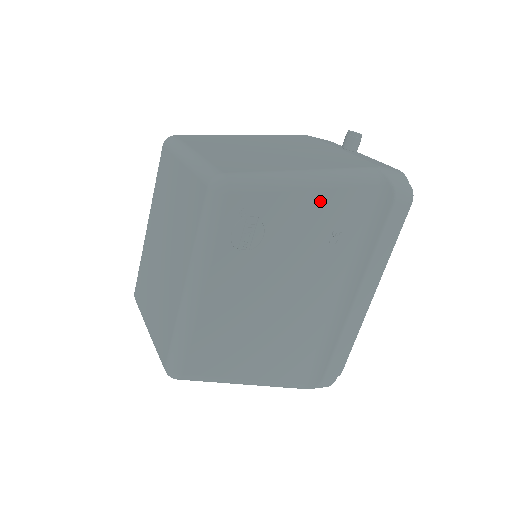
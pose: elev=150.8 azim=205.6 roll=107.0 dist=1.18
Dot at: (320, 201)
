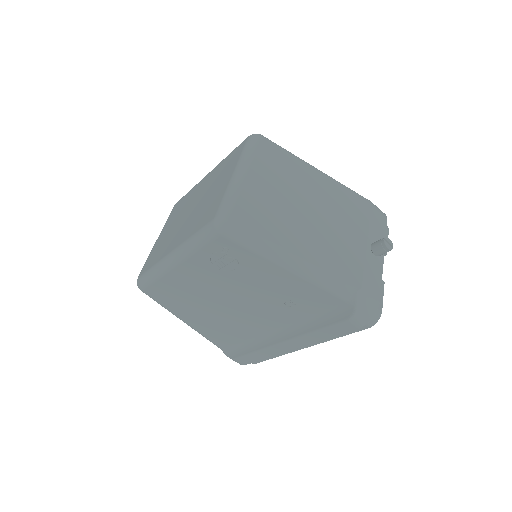
Dot at: (290, 280)
